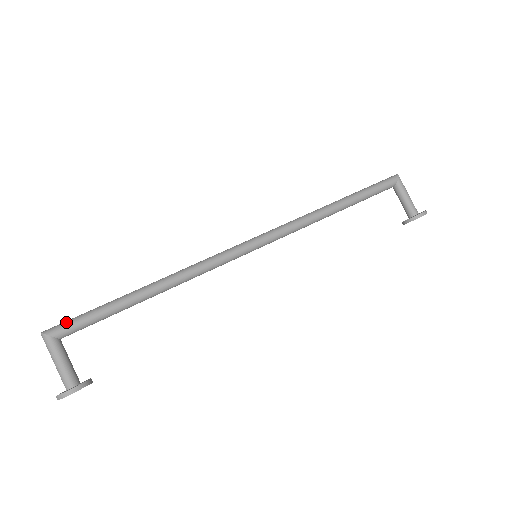
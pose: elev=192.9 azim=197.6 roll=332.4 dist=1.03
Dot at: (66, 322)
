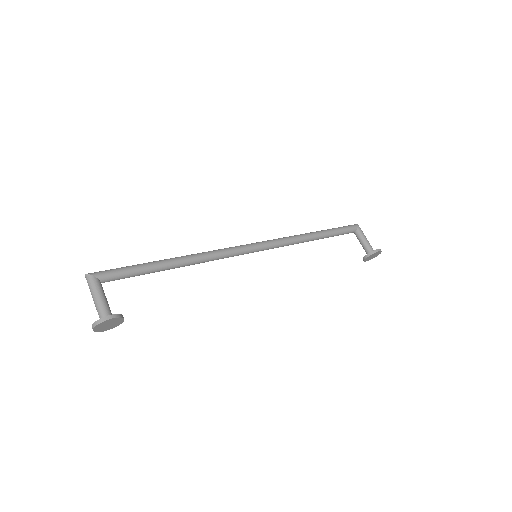
Dot at: (107, 270)
